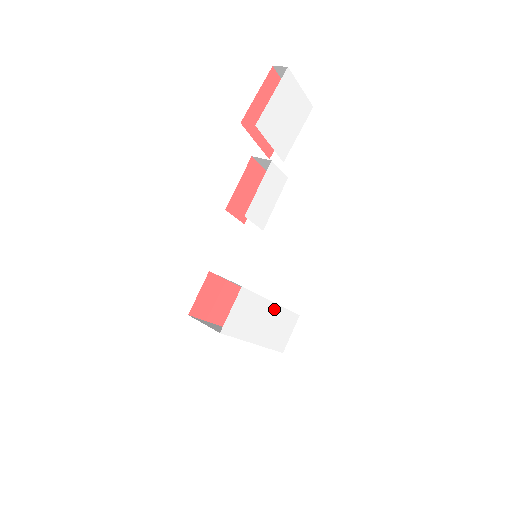
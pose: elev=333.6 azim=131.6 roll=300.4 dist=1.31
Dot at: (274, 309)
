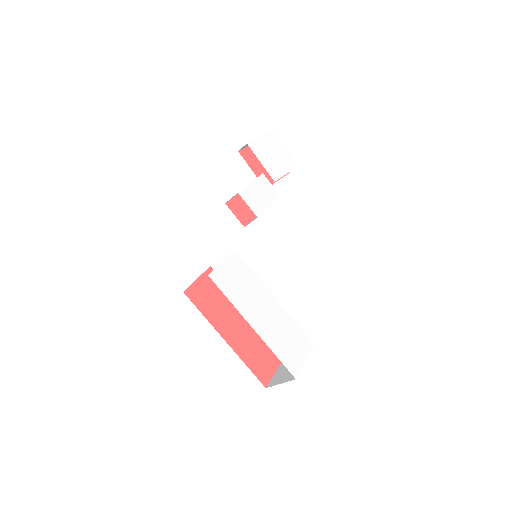
Dot at: (277, 306)
